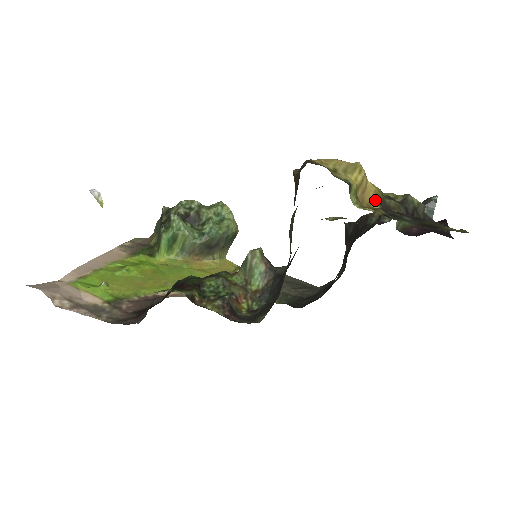
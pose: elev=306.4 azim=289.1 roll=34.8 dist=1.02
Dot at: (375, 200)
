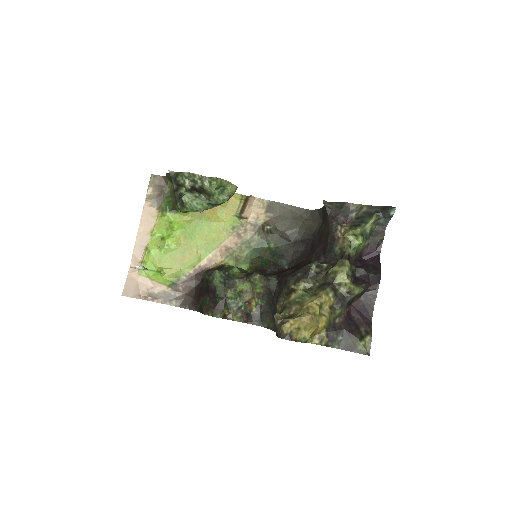
Dot at: (323, 329)
